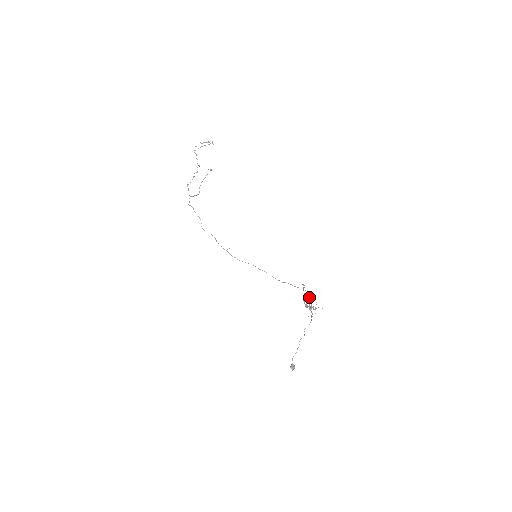
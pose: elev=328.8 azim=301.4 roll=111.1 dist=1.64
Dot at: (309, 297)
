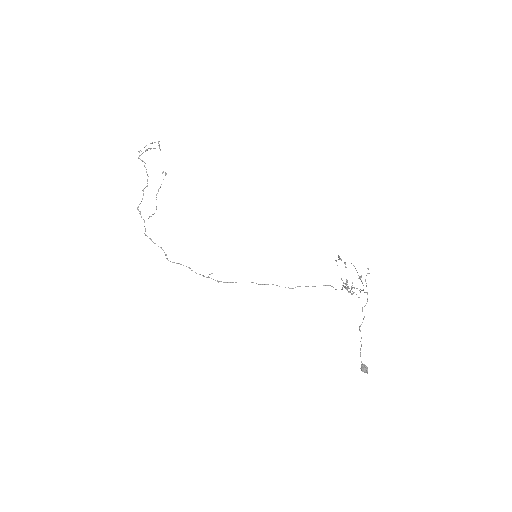
Dot at: occluded
